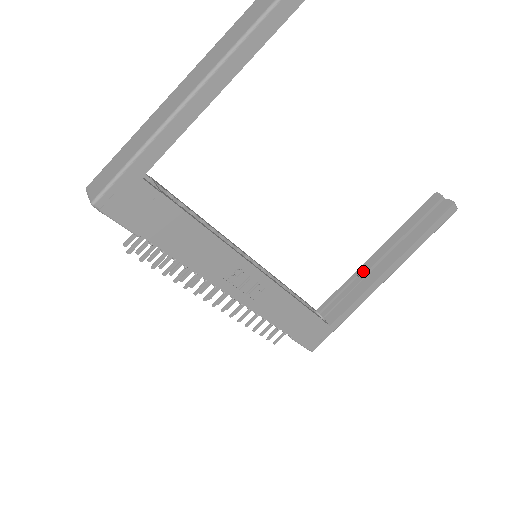
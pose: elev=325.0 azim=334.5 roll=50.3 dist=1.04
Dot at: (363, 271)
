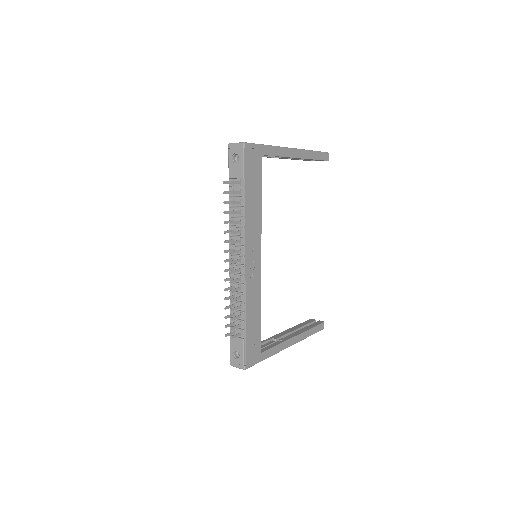
Dot at: (277, 337)
